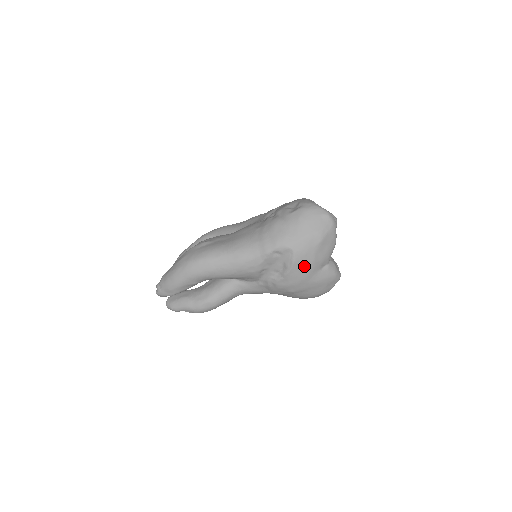
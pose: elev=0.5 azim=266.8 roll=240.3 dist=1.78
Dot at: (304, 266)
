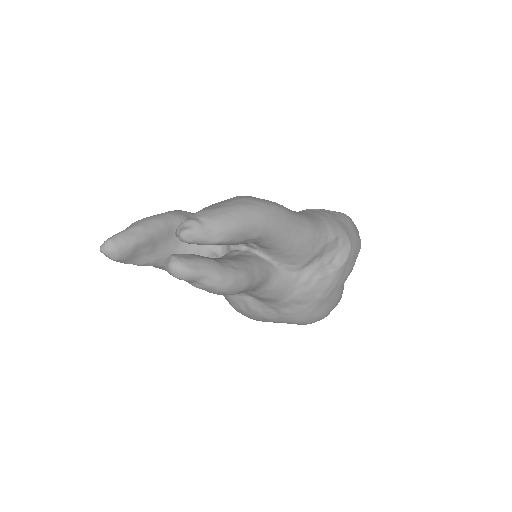
Dot at: (348, 268)
